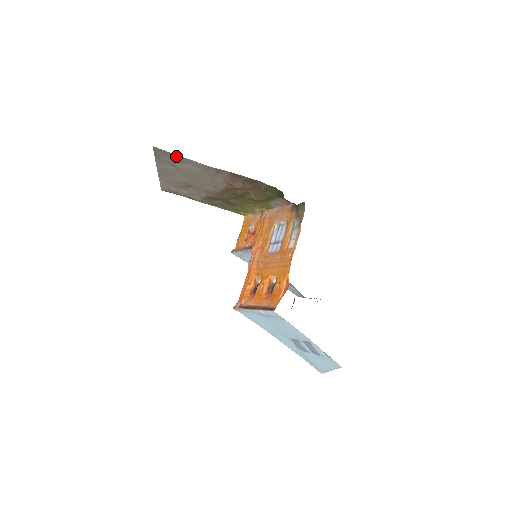
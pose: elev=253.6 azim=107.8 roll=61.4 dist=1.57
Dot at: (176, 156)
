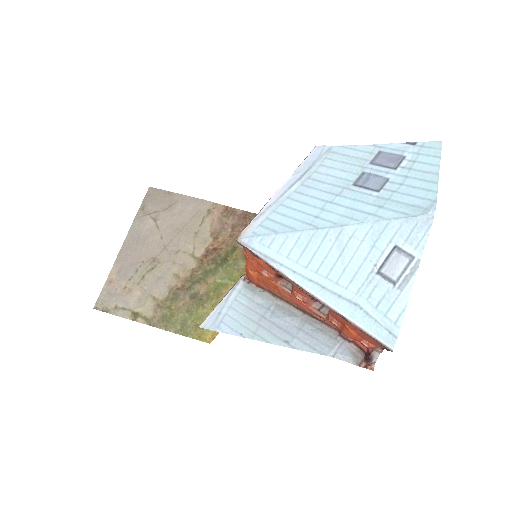
Dot at: (169, 196)
